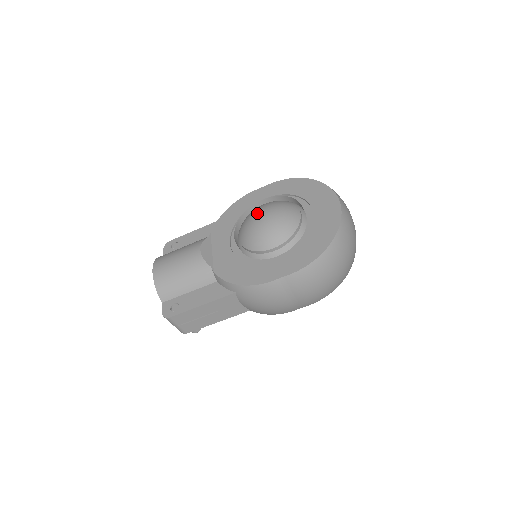
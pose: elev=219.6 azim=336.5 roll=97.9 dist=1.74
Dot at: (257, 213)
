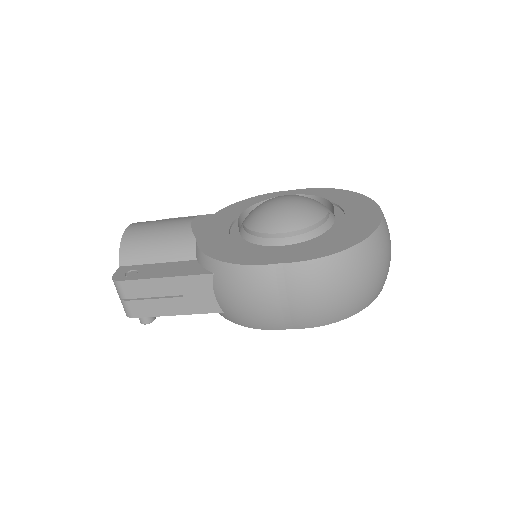
Dot at: (276, 197)
